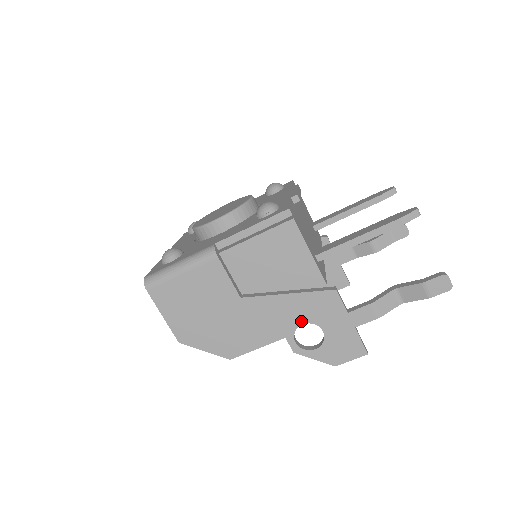
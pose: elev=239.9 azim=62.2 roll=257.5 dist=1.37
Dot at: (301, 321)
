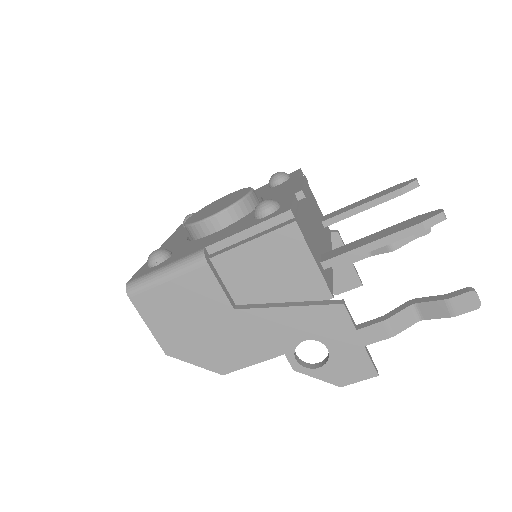
Dot at: (303, 337)
